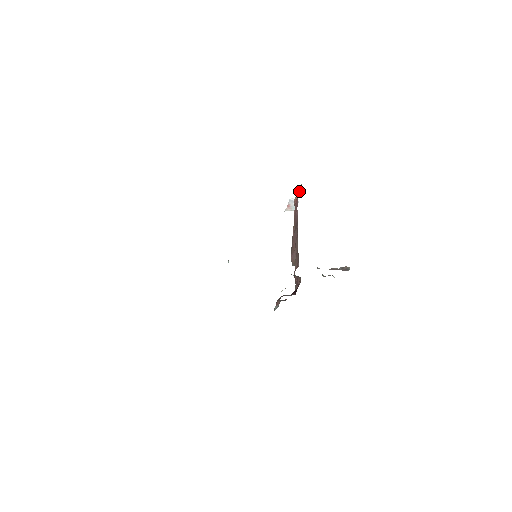
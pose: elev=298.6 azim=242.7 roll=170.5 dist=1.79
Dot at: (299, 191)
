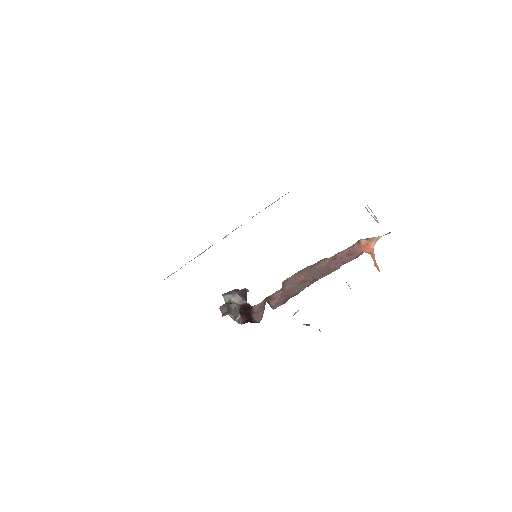
Dot at: (377, 238)
